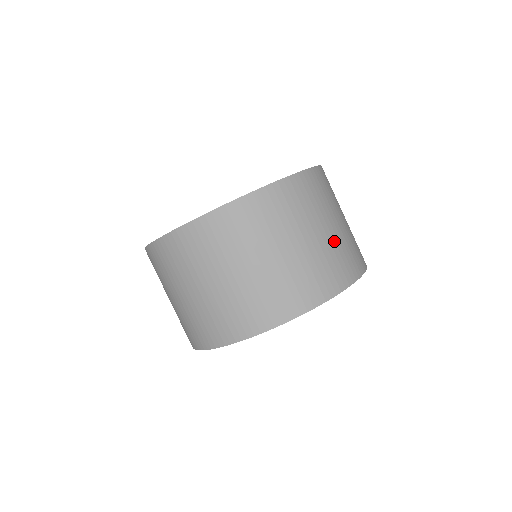
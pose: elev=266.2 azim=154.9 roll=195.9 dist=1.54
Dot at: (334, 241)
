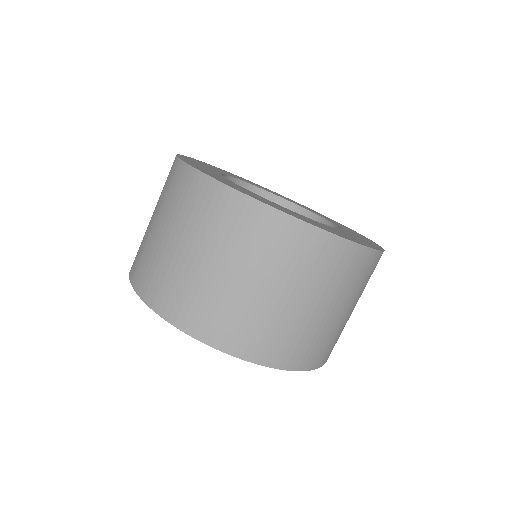
Dot at: (337, 326)
